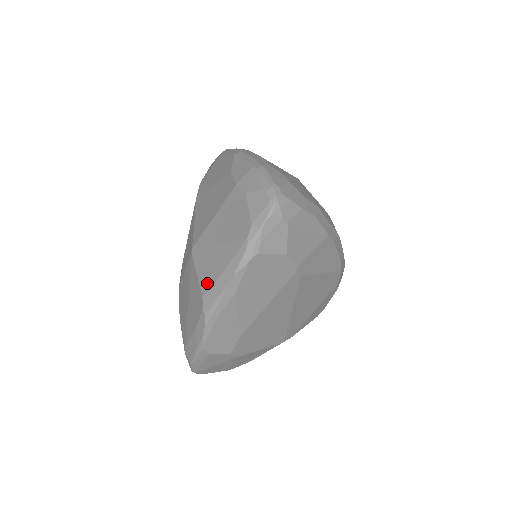
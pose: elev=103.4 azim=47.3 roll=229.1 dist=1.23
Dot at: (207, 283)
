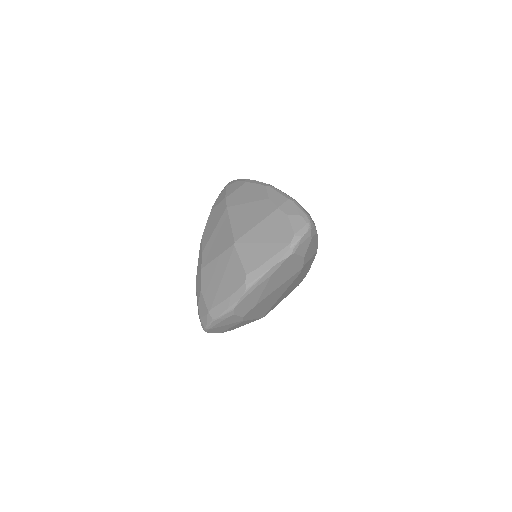
Dot at: (251, 266)
